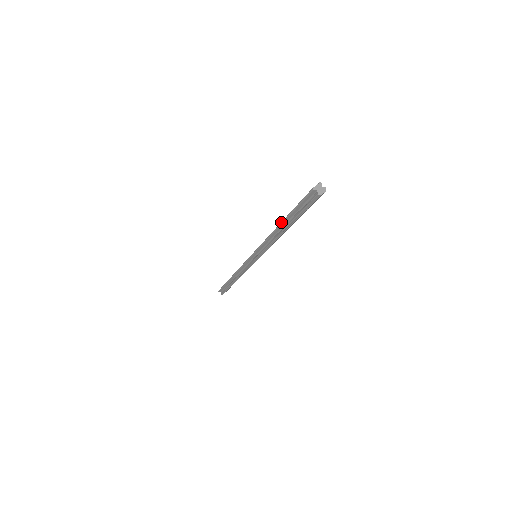
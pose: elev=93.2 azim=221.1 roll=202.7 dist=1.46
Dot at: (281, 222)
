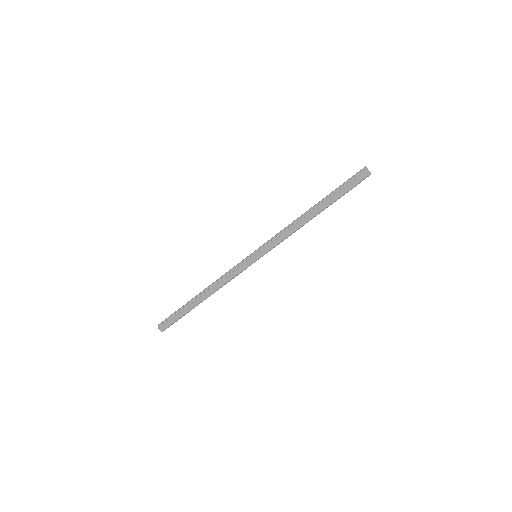
Dot at: (317, 203)
